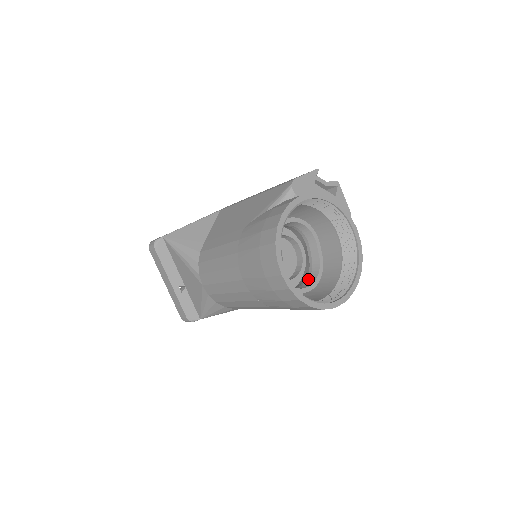
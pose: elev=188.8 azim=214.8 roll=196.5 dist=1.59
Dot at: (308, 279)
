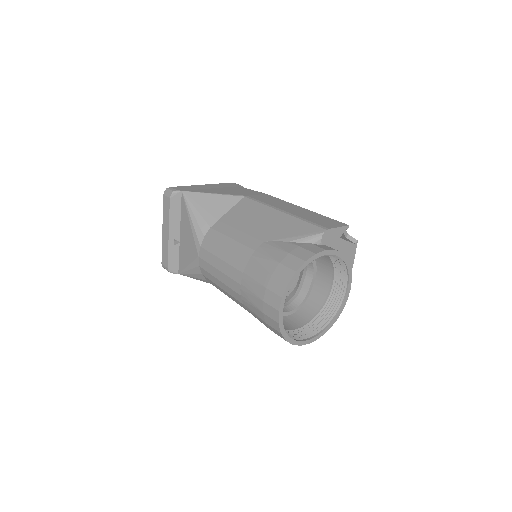
Dot at: (290, 303)
